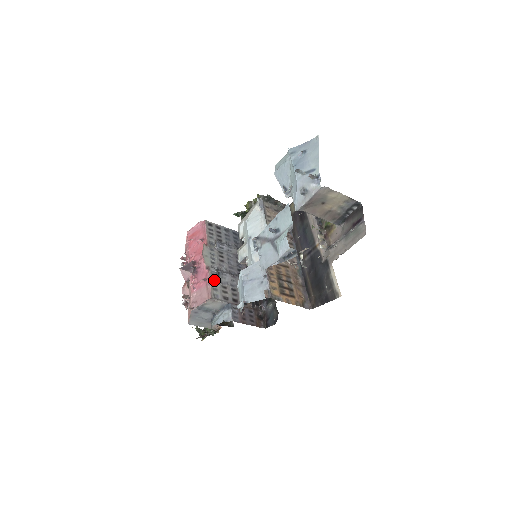
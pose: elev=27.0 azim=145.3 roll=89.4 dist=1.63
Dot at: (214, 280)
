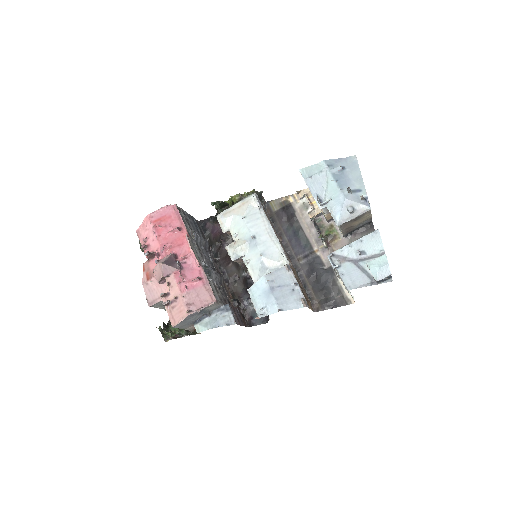
Dot at: (208, 279)
